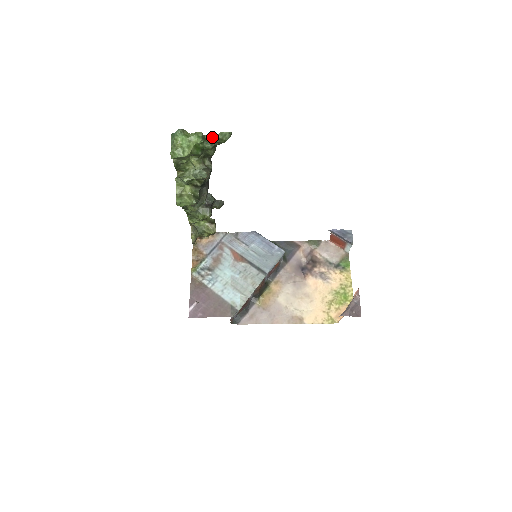
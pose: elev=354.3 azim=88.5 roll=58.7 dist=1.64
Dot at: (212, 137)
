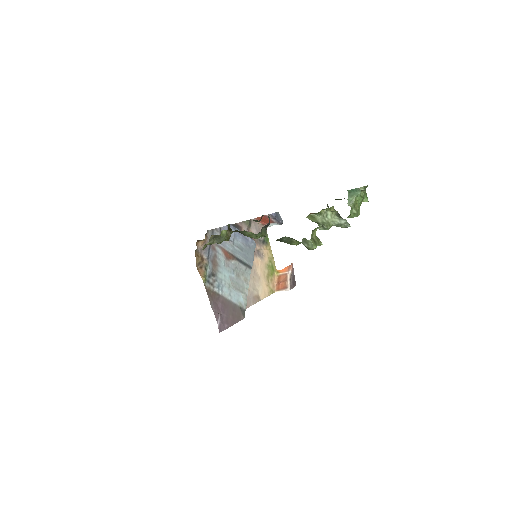
Dot at: occluded
